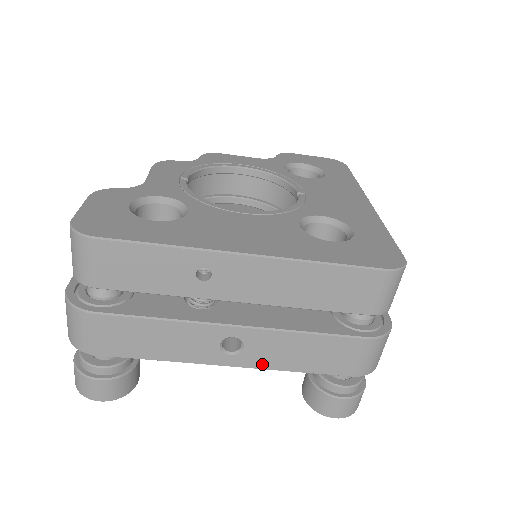
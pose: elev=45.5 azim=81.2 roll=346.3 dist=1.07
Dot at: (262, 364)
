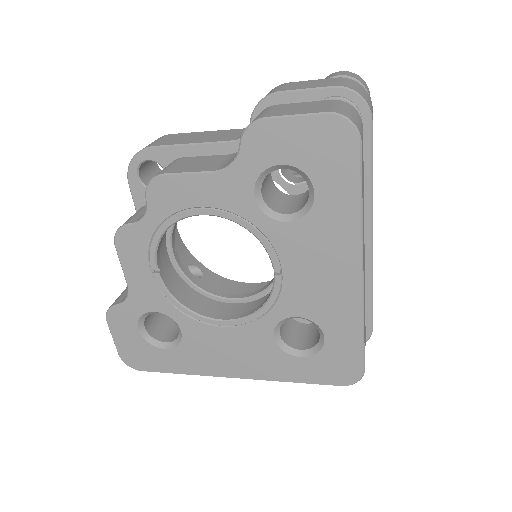
Dot at: occluded
